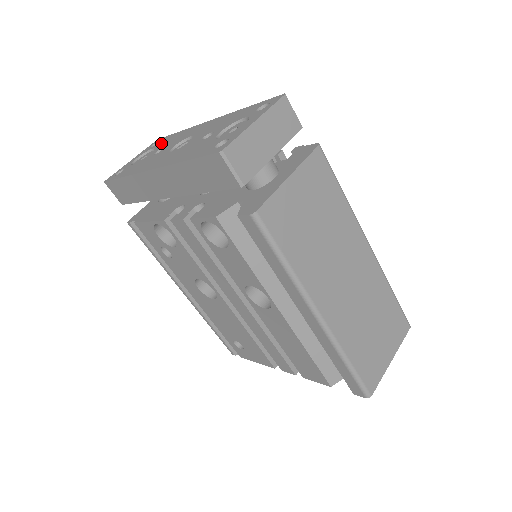
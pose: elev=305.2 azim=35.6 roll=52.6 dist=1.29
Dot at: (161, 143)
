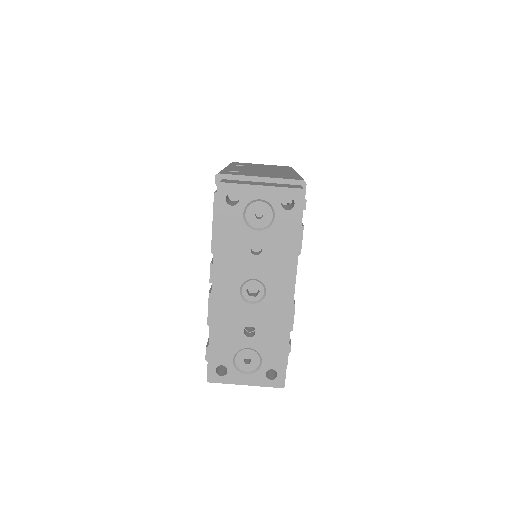
Dot at: (281, 226)
